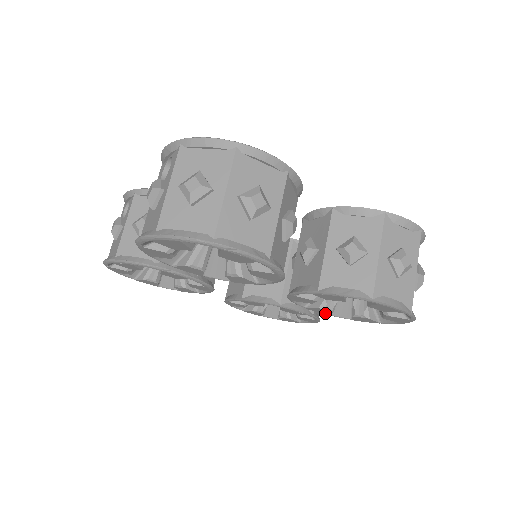
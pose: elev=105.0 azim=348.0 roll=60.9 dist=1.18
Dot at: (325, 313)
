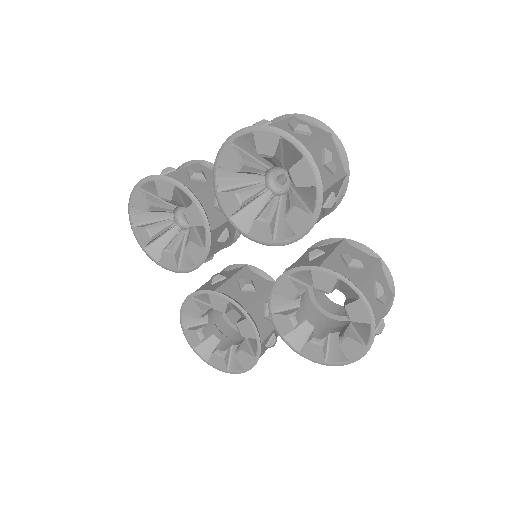
Dot at: (283, 332)
